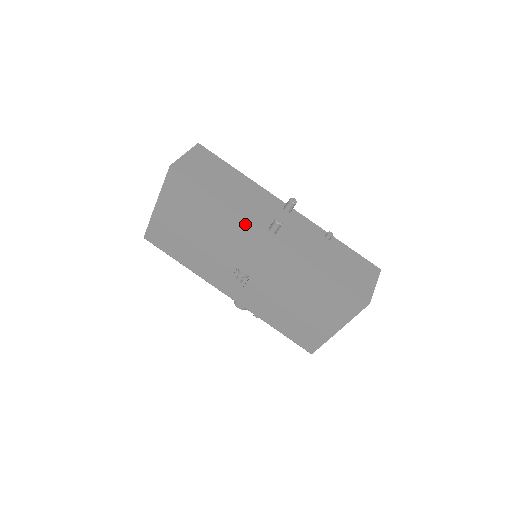
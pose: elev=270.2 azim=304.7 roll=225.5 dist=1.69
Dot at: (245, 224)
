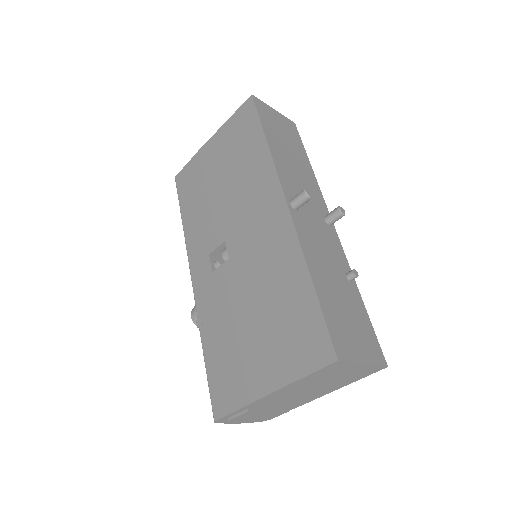
Dot at: (271, 180)
